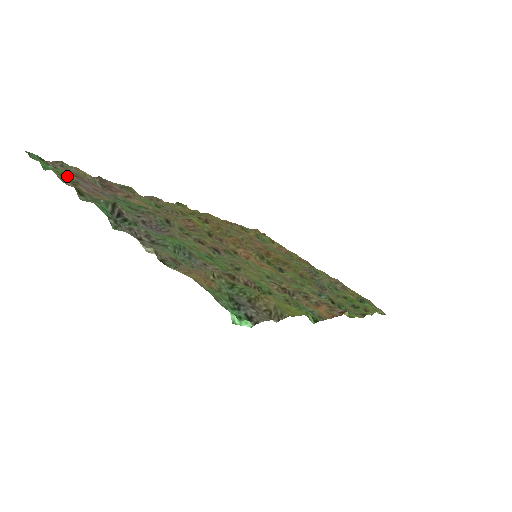
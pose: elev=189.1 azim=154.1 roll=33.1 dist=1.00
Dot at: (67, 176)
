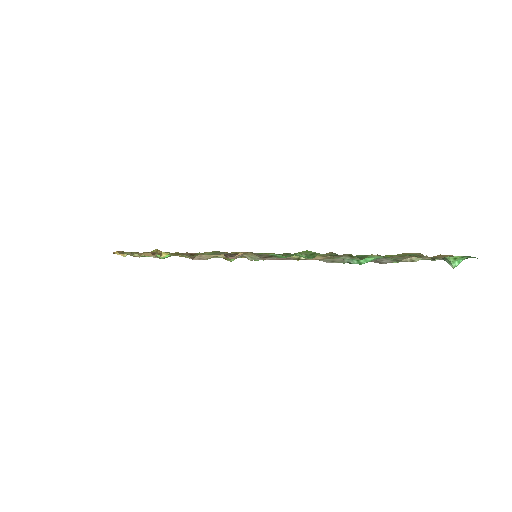
Dot at: (317, 253)
